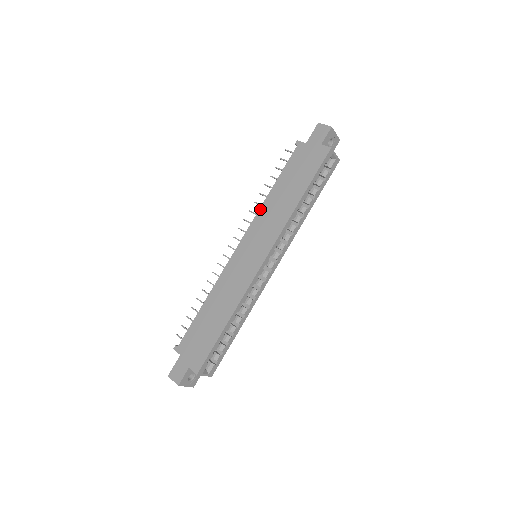
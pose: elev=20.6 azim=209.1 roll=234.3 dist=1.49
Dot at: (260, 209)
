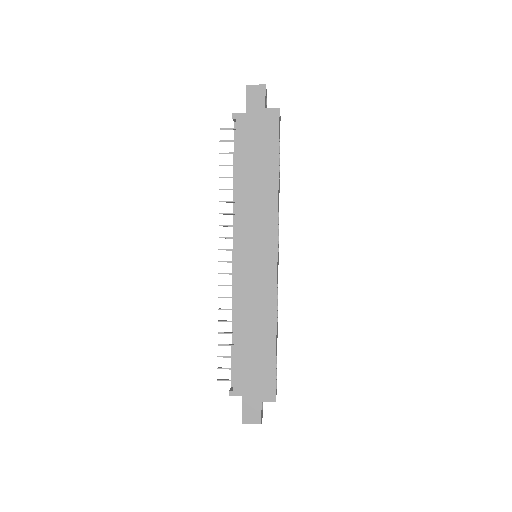
Dot at: (236, 207)
